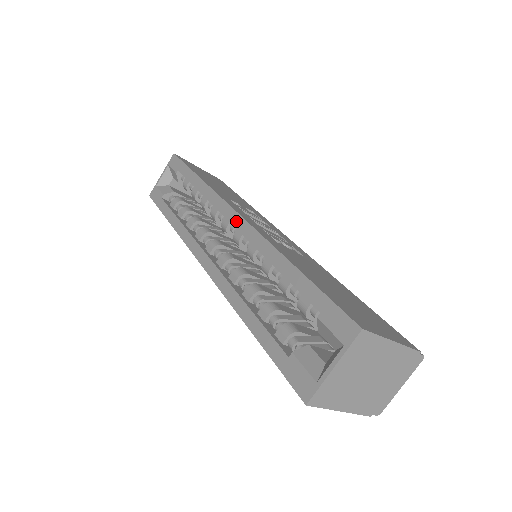
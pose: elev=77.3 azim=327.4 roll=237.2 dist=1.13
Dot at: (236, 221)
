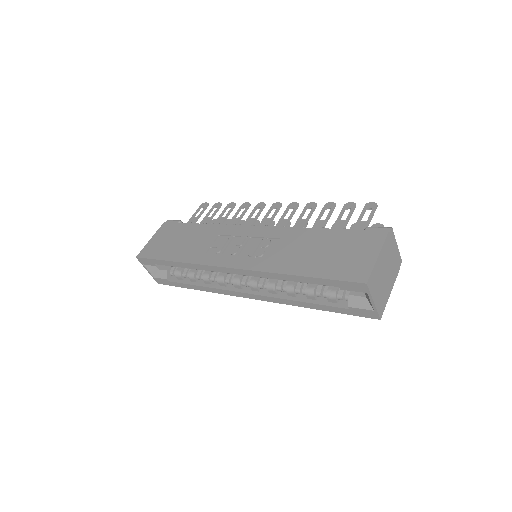
Dot at: (236, 272)
